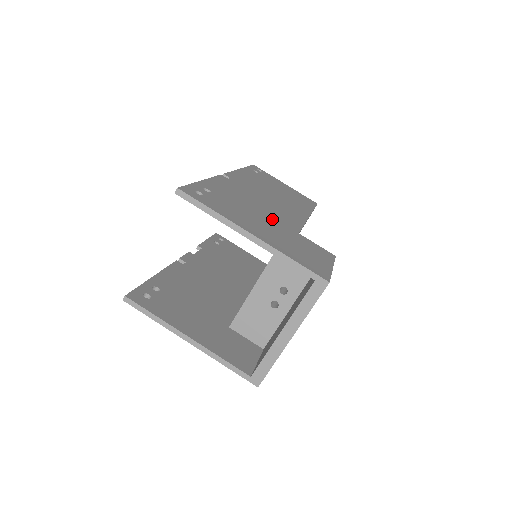
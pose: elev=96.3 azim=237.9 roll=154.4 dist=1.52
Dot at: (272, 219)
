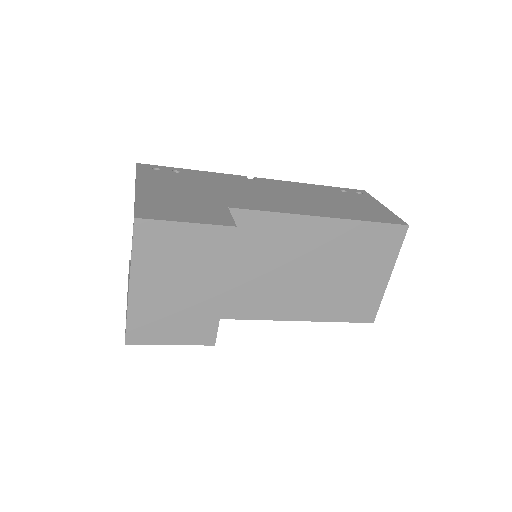
Dot at: (215, 195)
